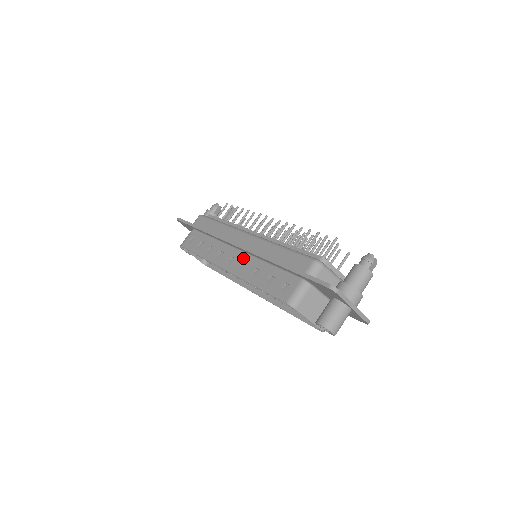
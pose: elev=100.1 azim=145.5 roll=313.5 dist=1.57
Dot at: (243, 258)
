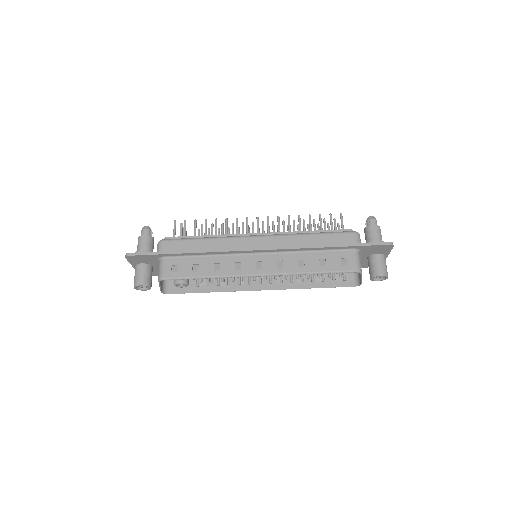
Dot at: (273, 258)
